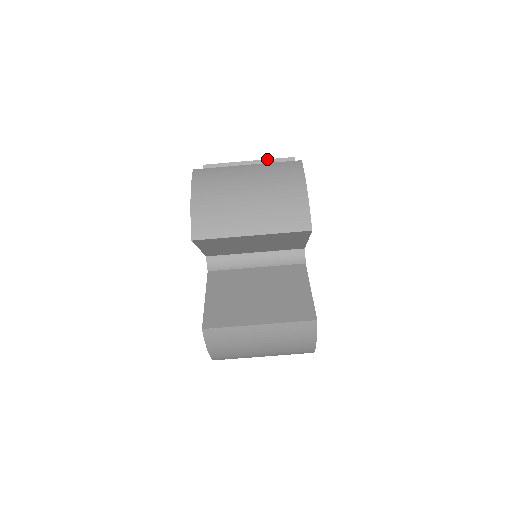
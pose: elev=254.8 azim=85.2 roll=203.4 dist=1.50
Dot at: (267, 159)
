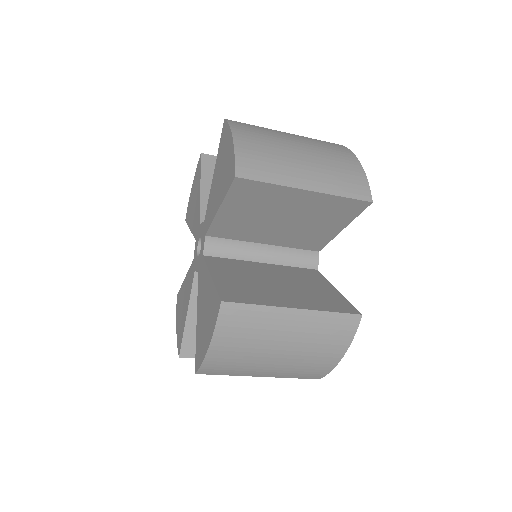
Dot at: (335, 195)
